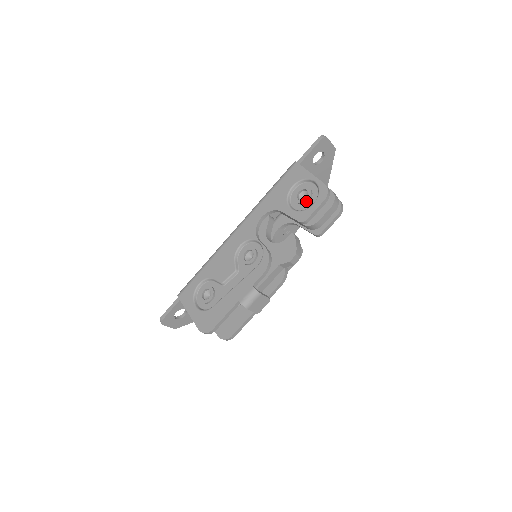
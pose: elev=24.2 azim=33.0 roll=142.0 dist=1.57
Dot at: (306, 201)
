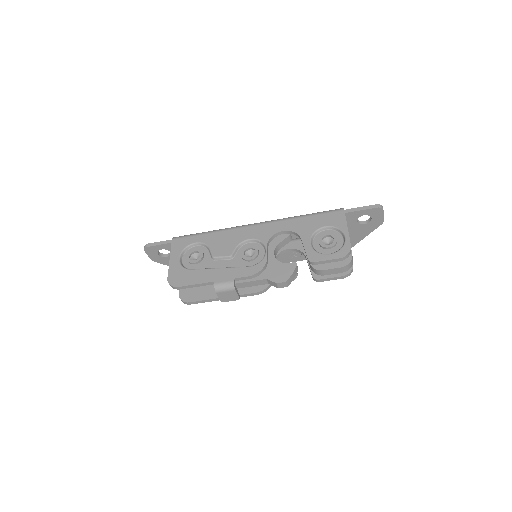
Dot at: (326, 247)
